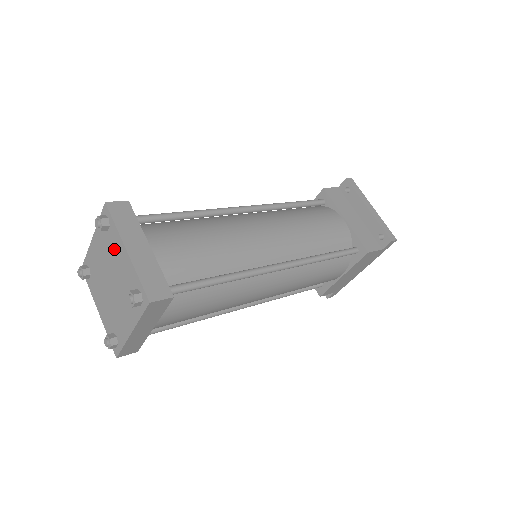
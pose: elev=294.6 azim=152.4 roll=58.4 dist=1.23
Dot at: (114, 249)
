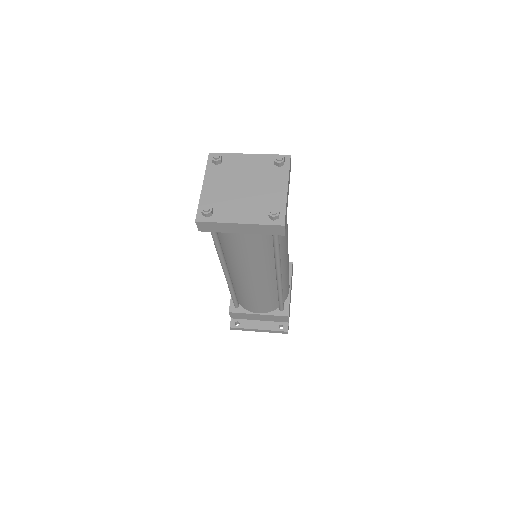
Dot at: (236, 165)
